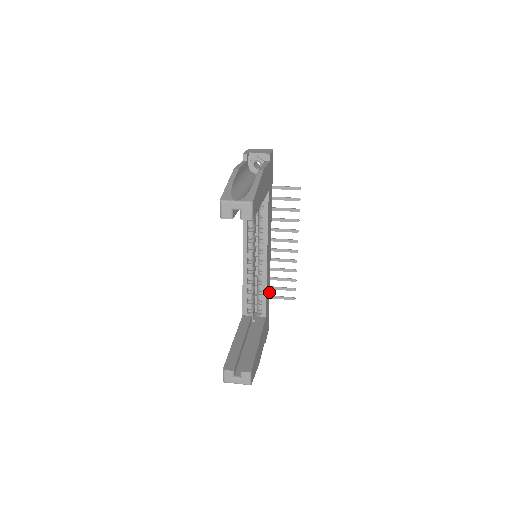
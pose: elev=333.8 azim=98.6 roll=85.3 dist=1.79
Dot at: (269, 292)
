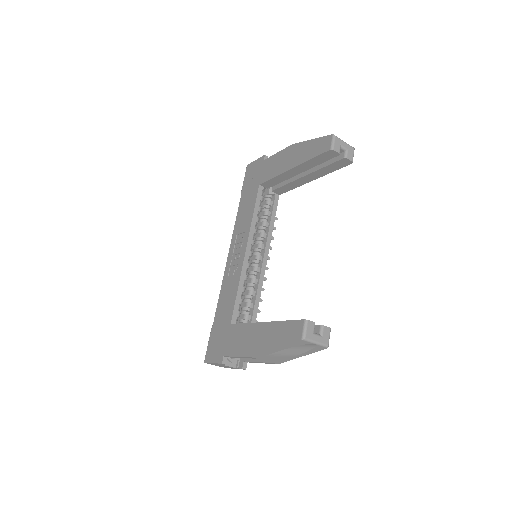
Dot at: occluded
